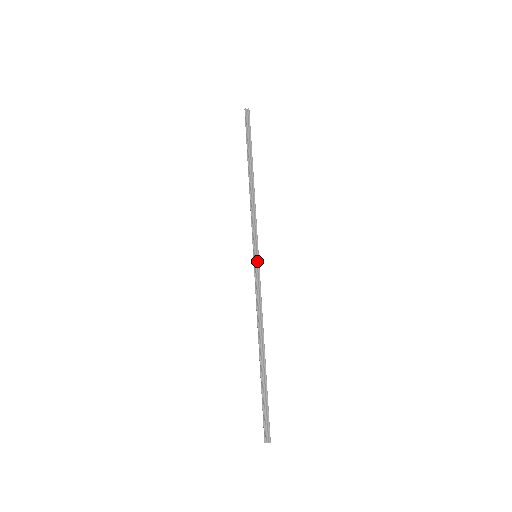
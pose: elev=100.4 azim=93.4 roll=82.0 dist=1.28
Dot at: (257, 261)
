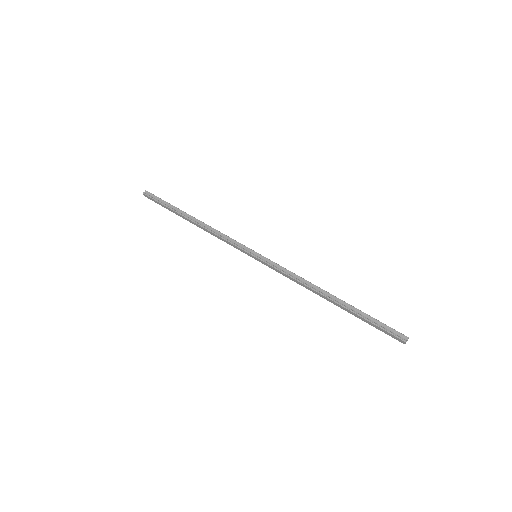
Dot at: (261, 257)
